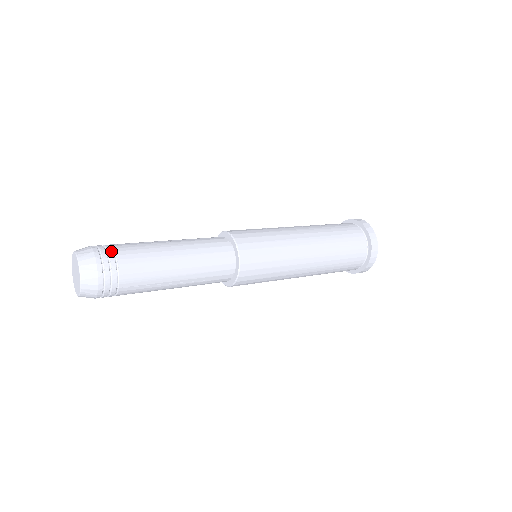
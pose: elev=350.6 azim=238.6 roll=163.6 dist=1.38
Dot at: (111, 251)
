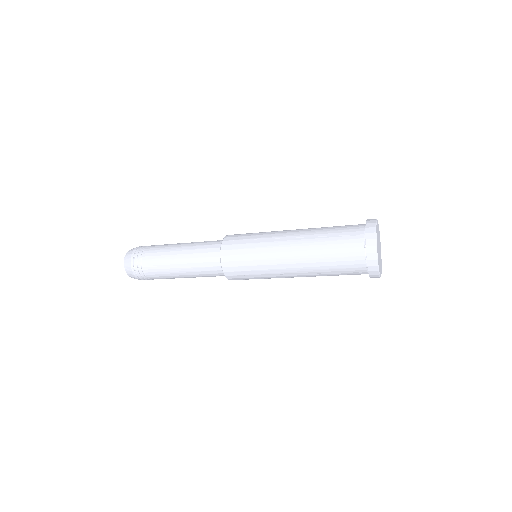
Dot at: (146, 246)
